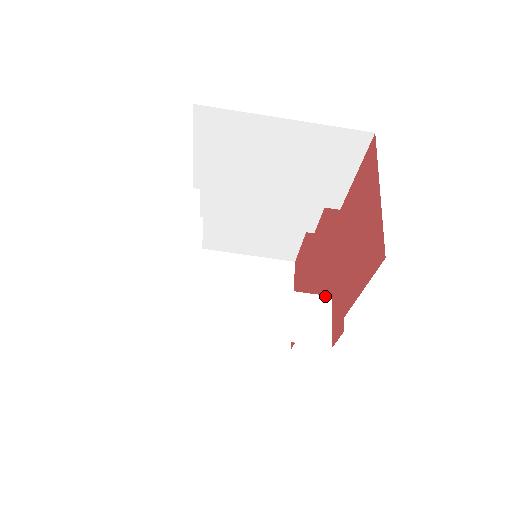
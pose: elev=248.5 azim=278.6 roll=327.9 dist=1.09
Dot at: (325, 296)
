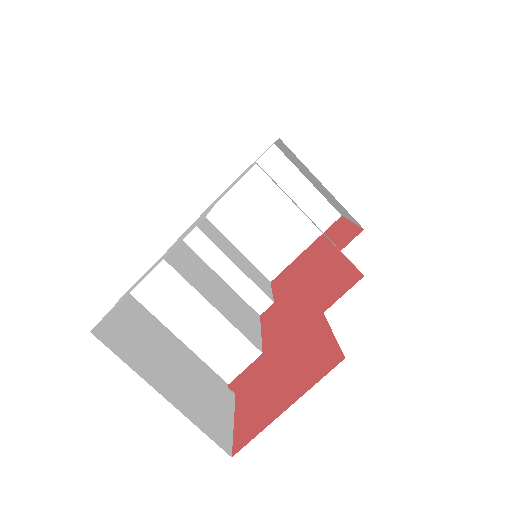
Dot at: (258, 350)
